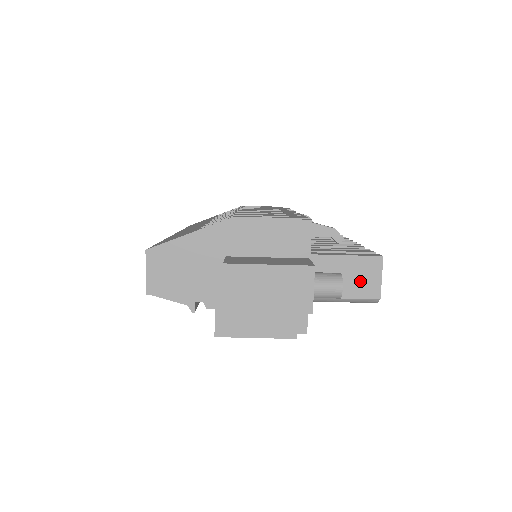
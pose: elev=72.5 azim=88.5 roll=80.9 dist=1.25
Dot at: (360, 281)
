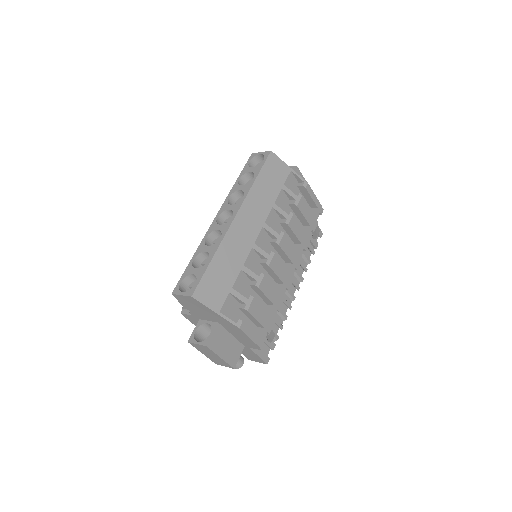
Dot at: (251, 357)
